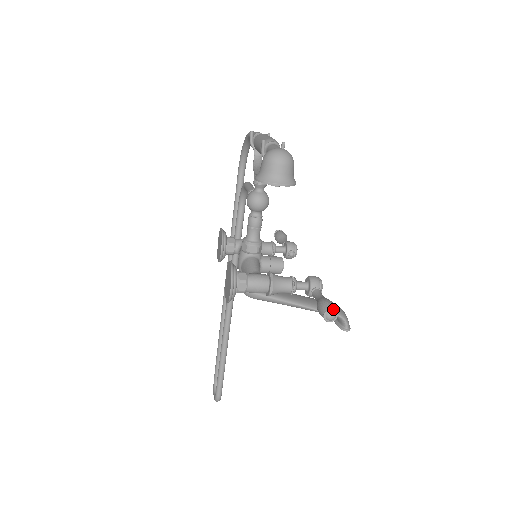
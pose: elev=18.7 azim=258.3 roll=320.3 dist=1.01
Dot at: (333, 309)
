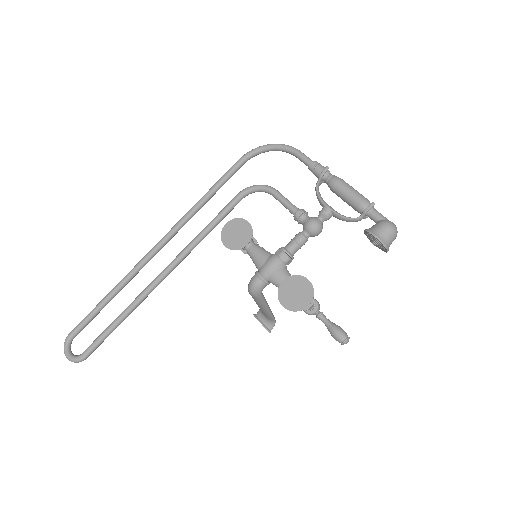
Dot at: occluded
